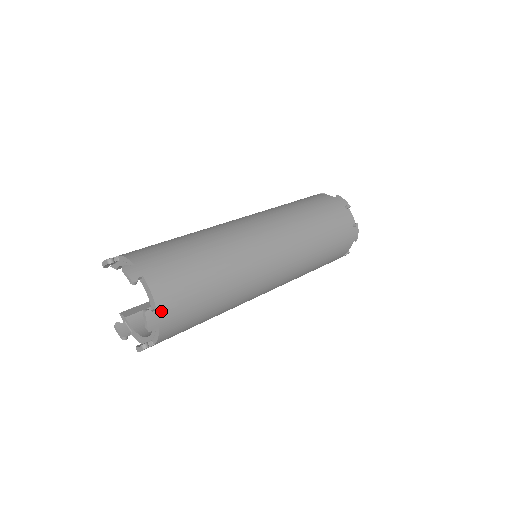
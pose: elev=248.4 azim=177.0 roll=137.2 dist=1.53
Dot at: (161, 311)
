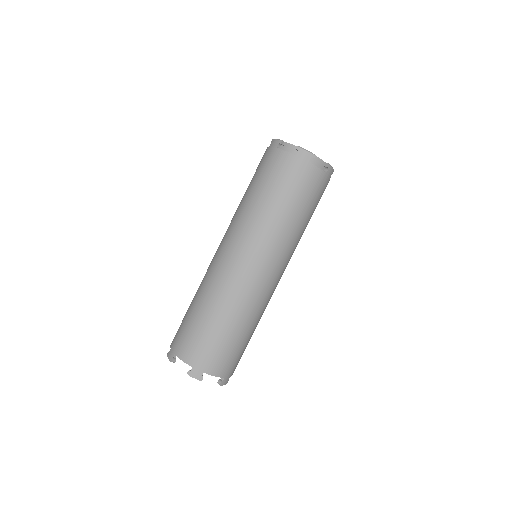
Dot at: (227, 375)
